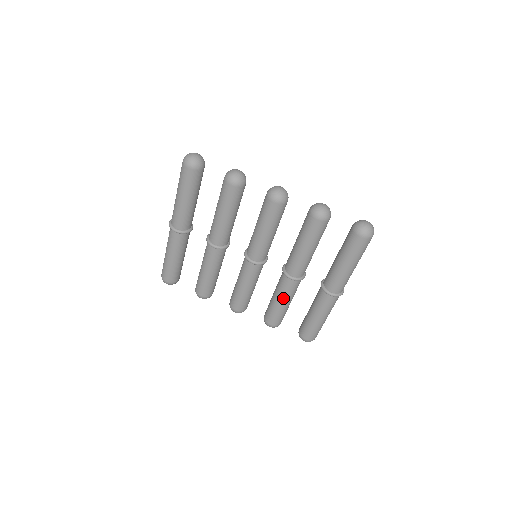
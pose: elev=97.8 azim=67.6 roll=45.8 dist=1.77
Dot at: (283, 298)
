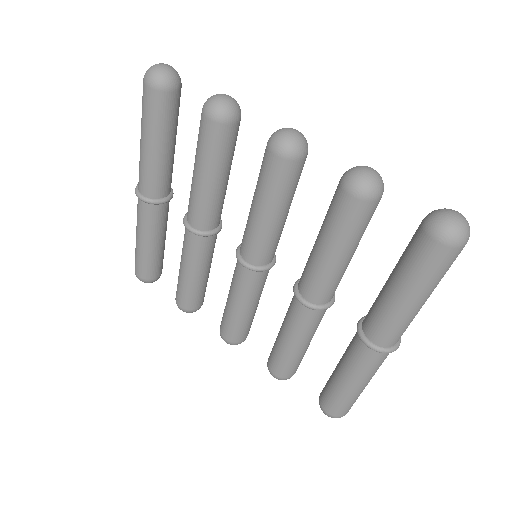
Dot at: (292, 335)
